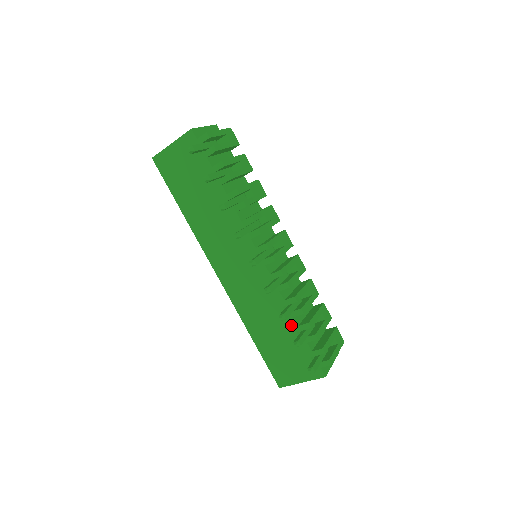
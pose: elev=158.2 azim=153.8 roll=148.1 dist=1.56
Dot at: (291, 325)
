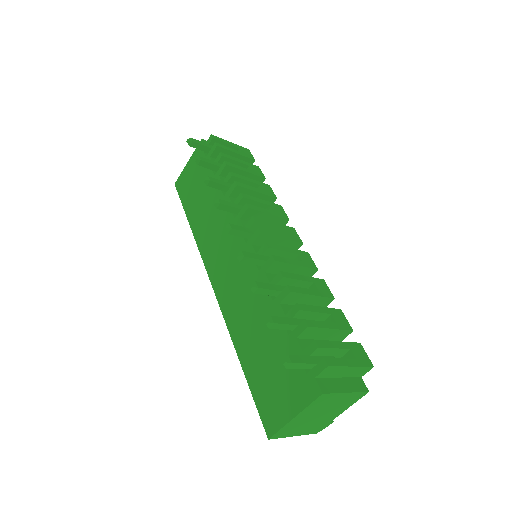
Dot at: occluded
